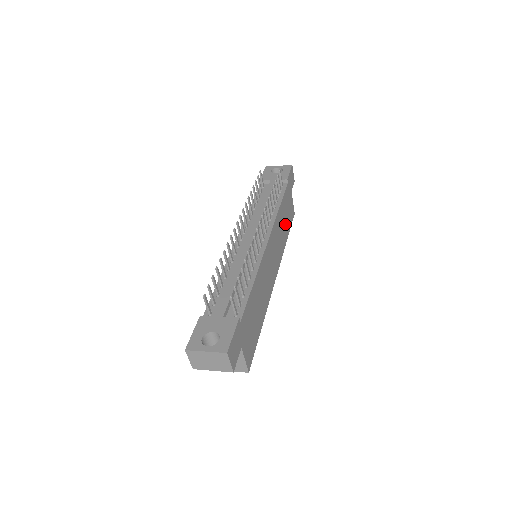
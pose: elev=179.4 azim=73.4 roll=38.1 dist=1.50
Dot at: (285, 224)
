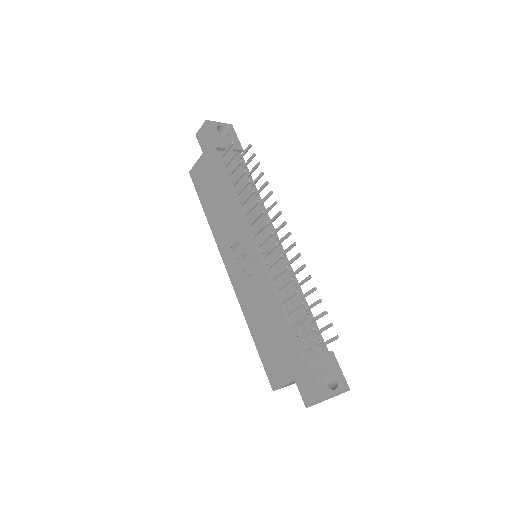
Dot at: occluded
